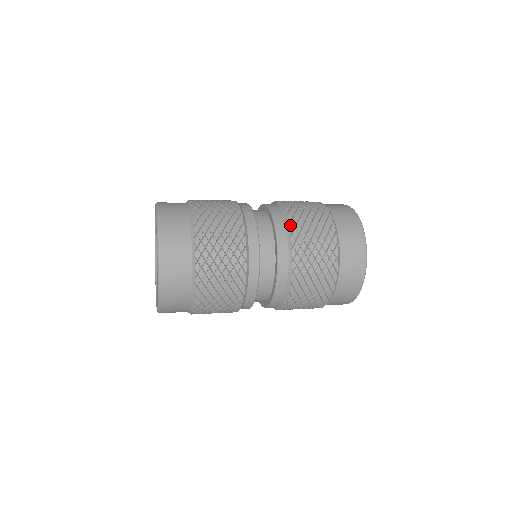
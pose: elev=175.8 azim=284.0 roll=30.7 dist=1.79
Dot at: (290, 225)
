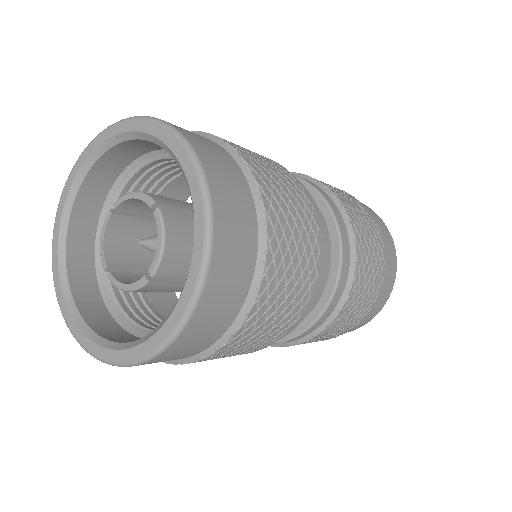
Dot at: (332, 191)
